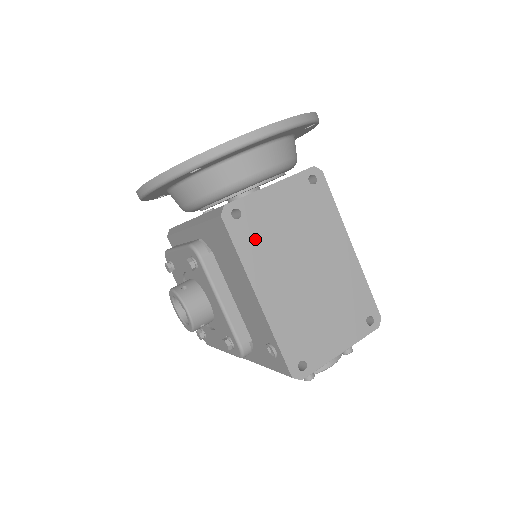
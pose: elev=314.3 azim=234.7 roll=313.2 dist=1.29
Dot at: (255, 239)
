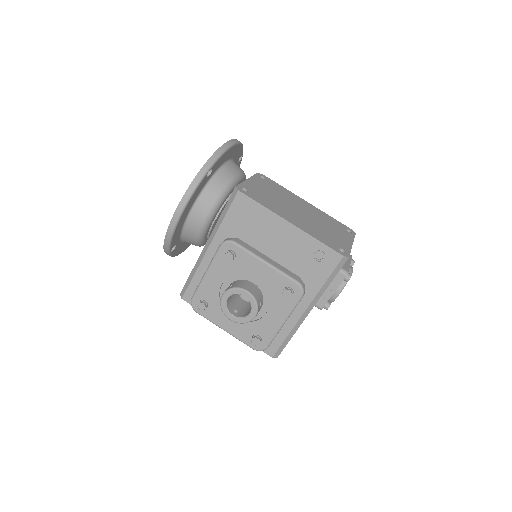
Dot at: (263, 199)
